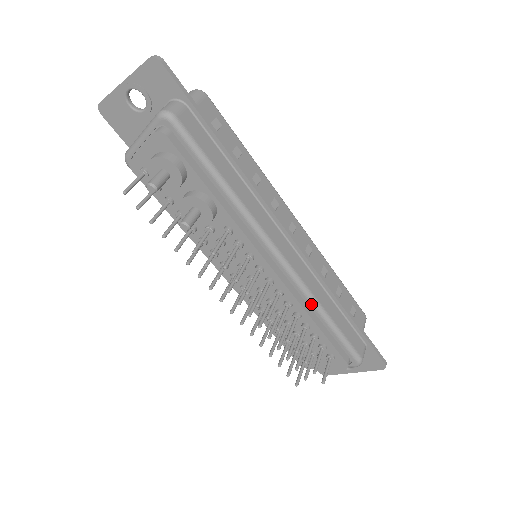
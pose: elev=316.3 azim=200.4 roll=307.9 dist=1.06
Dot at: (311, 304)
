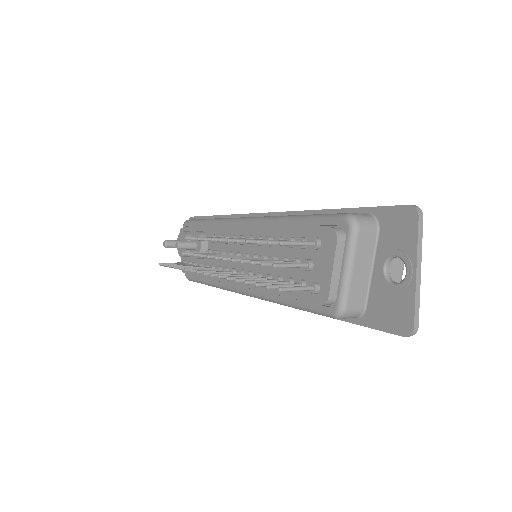
Dot at: (274, 222)
